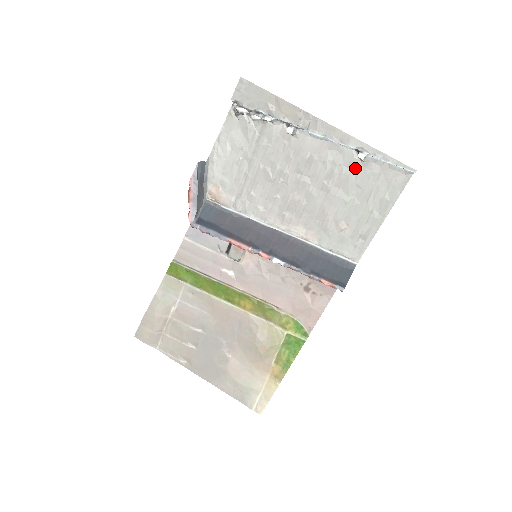
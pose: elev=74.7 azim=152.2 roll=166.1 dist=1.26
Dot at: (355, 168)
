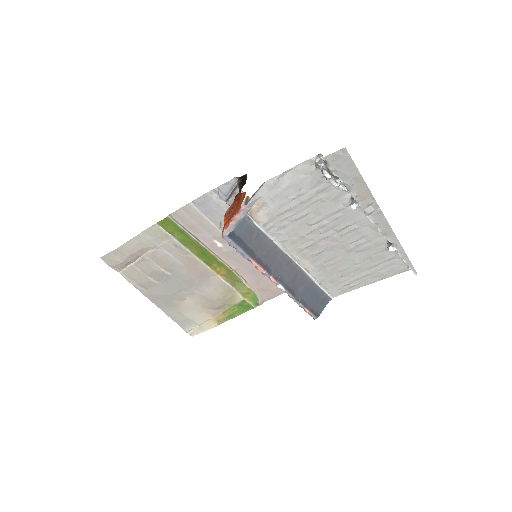
Dot at: (378, 248)
